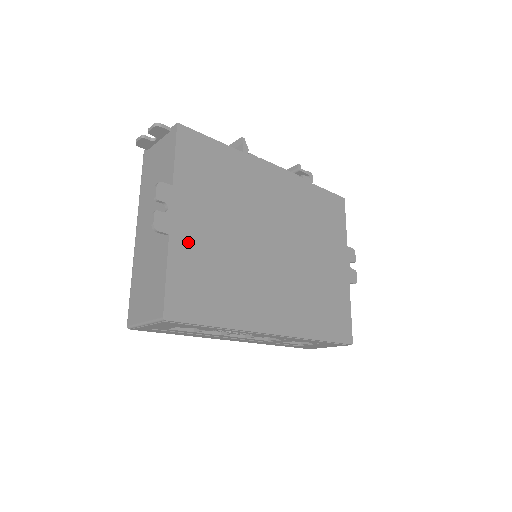
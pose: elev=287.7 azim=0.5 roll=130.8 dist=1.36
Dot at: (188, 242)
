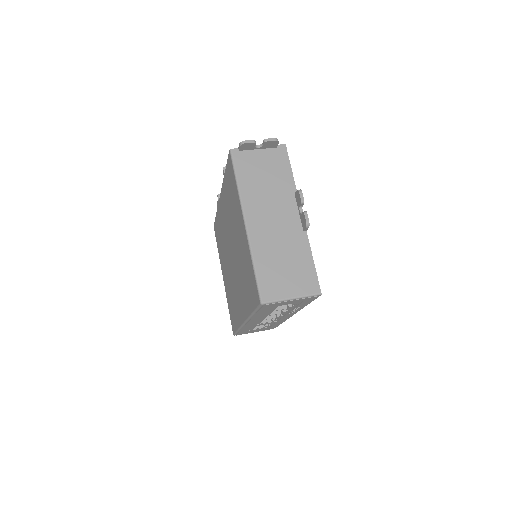
Dot at: occluded
